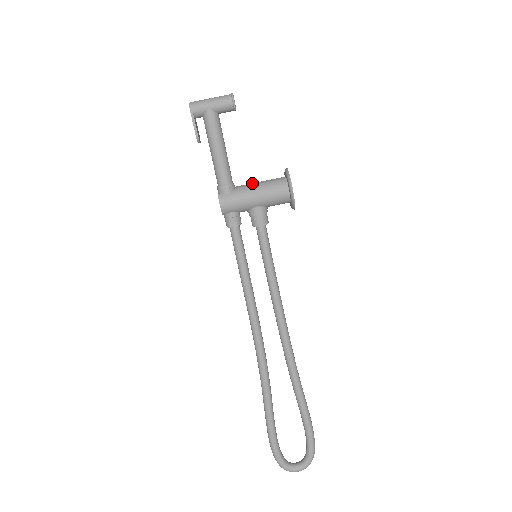
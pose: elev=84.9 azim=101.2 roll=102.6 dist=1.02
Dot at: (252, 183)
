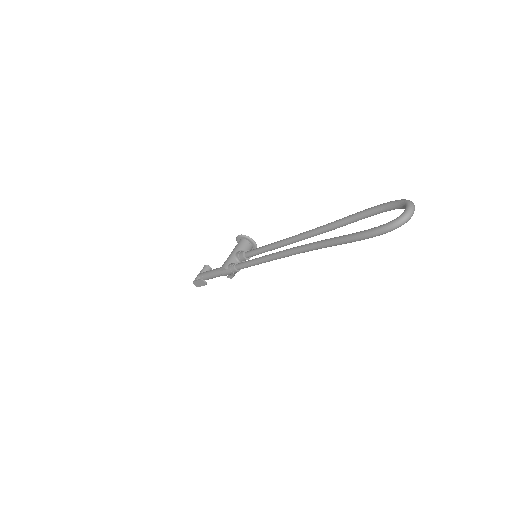
Dot at: occluded
